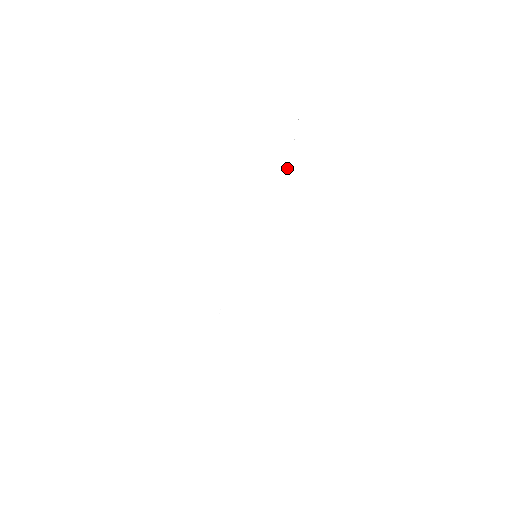
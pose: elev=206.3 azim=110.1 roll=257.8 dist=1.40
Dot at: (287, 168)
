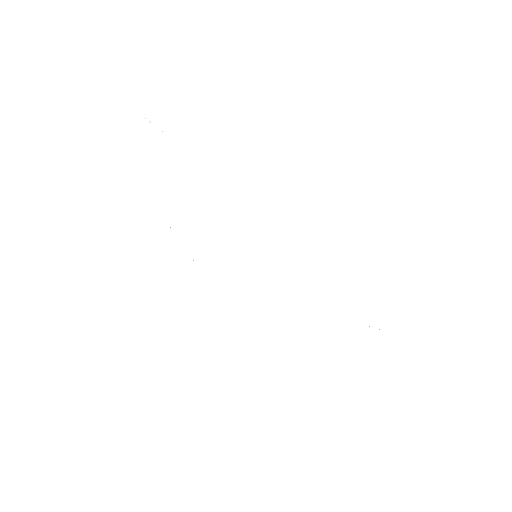
Dot at: occluded
